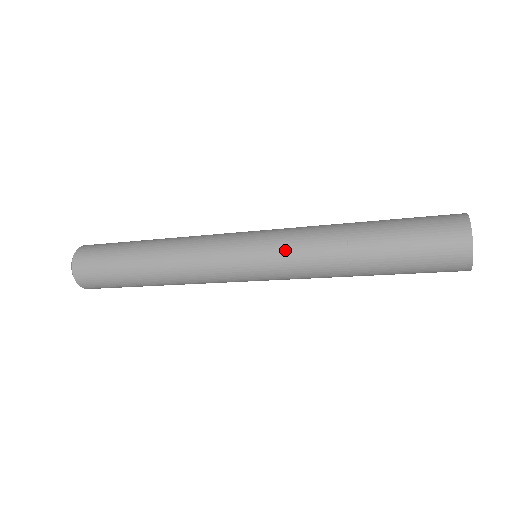
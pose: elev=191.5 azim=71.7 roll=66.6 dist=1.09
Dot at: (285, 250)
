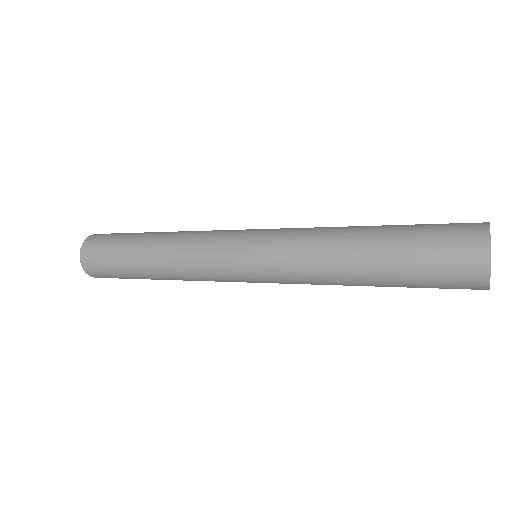
Dot at: (283, 238)
